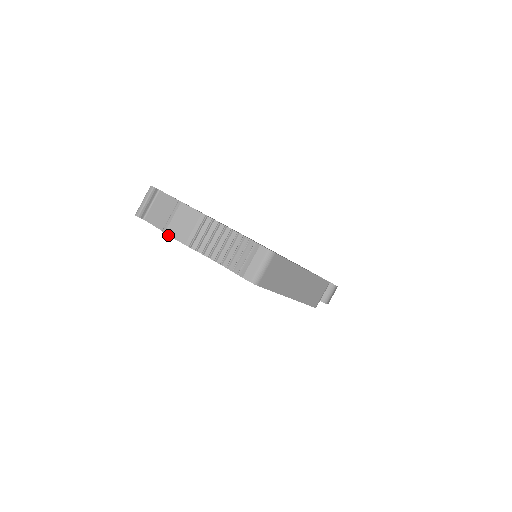
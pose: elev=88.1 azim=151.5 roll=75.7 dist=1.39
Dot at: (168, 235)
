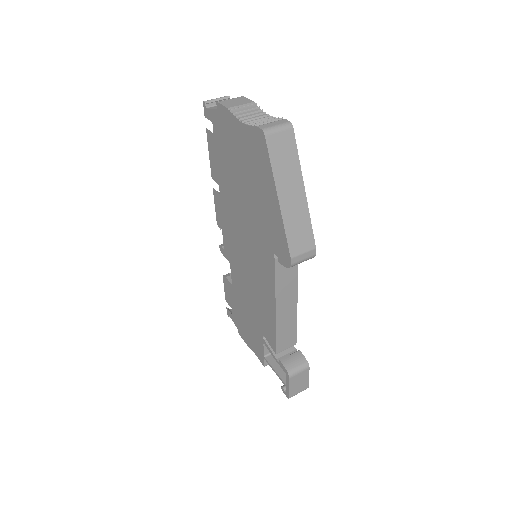
Dot at: (220, 103)
